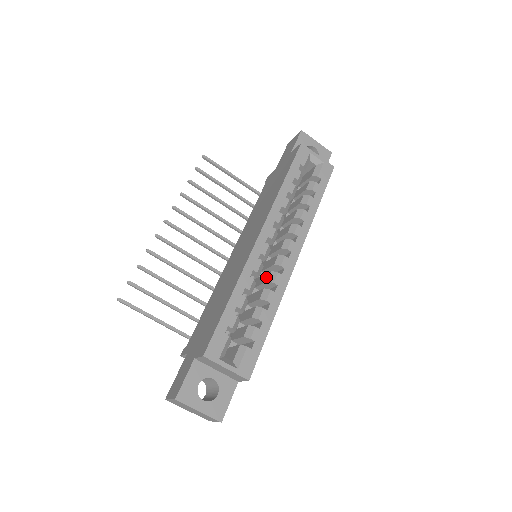
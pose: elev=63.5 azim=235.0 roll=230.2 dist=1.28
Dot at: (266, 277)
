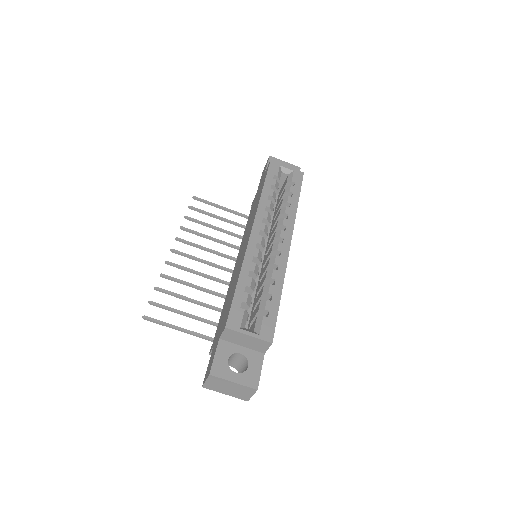
Dot at: (267, 263)
